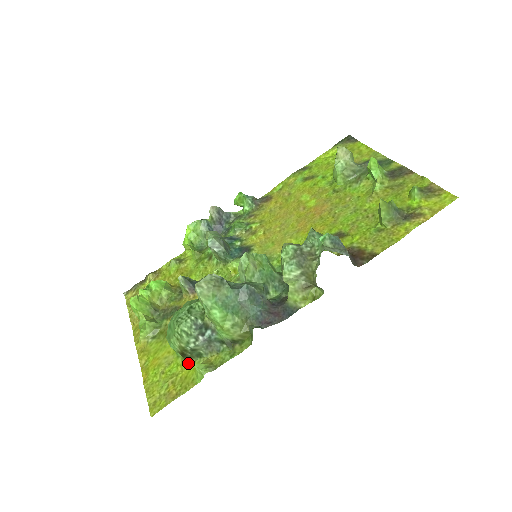
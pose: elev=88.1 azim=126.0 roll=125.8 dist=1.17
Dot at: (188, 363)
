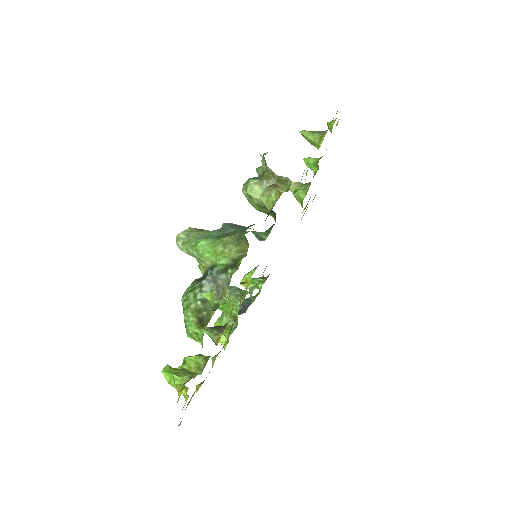
Dot at: (208, 322)
